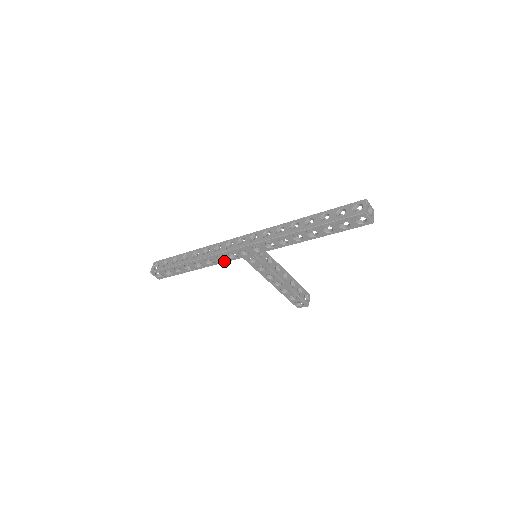
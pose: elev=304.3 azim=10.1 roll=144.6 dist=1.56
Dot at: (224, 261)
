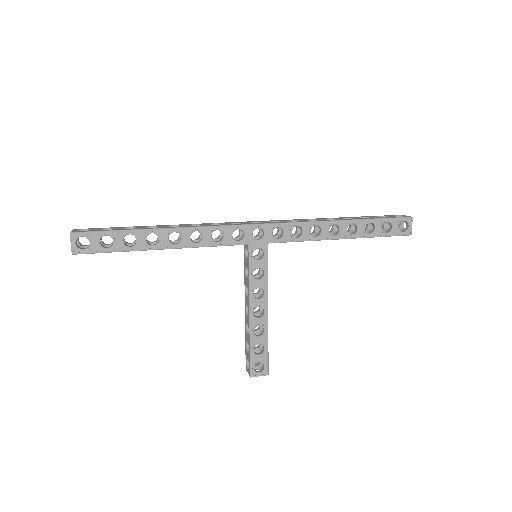
Dot at: (218, 243)
